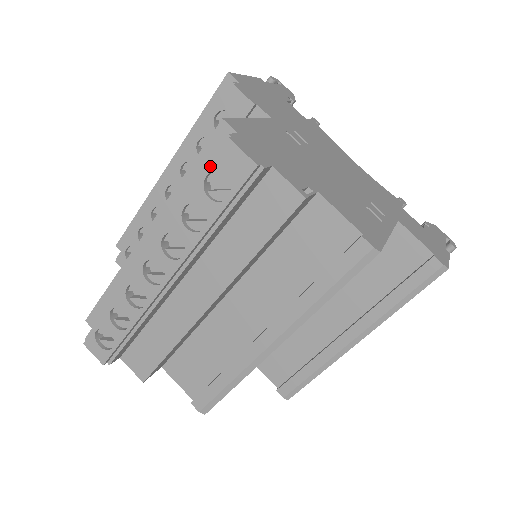
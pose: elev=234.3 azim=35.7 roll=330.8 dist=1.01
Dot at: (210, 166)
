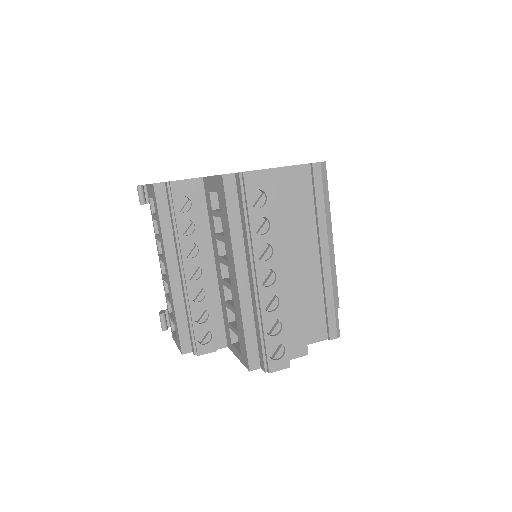
Dot at: (247, 194)
